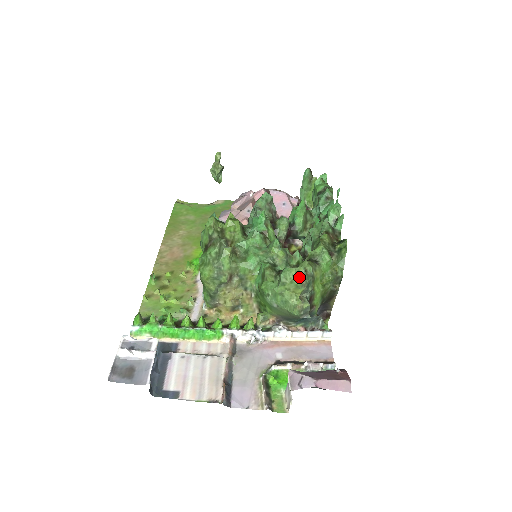
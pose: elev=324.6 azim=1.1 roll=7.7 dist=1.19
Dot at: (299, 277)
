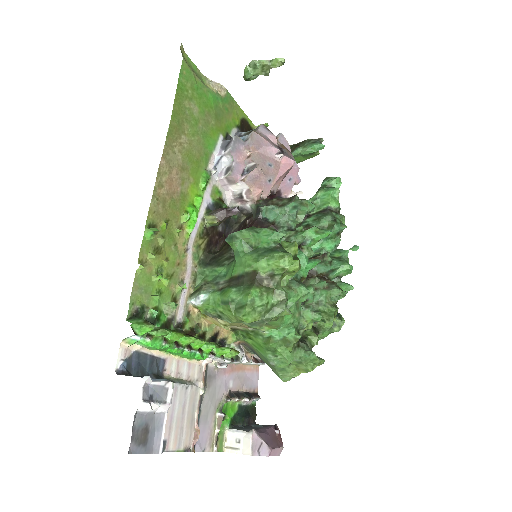
Dot at: (315, 366)
